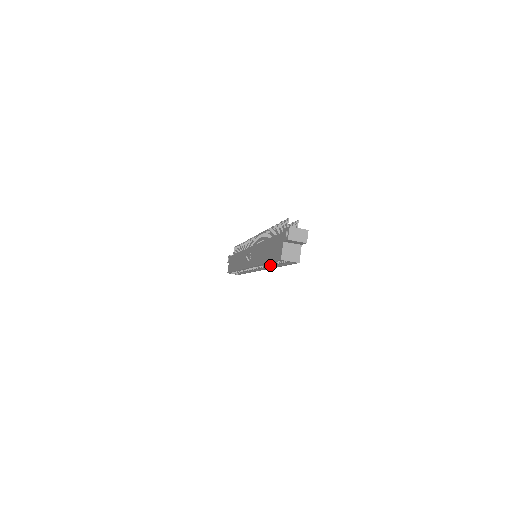
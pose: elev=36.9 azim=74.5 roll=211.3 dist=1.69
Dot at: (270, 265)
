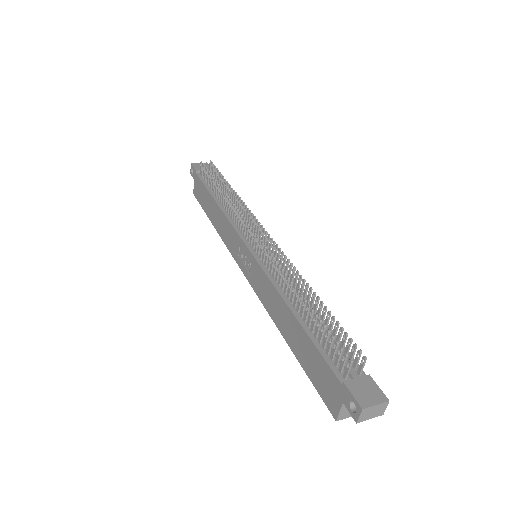
Dot at: occluded
